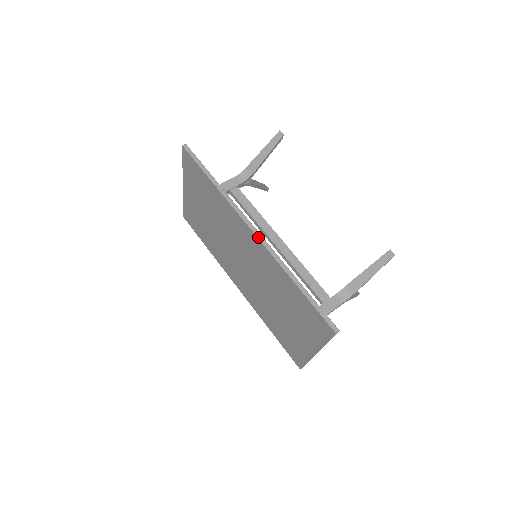
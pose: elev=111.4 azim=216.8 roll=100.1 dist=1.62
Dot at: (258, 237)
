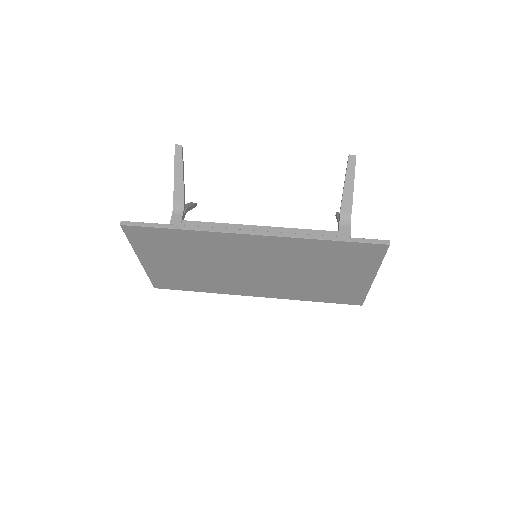
Dot at: (260, 234)
